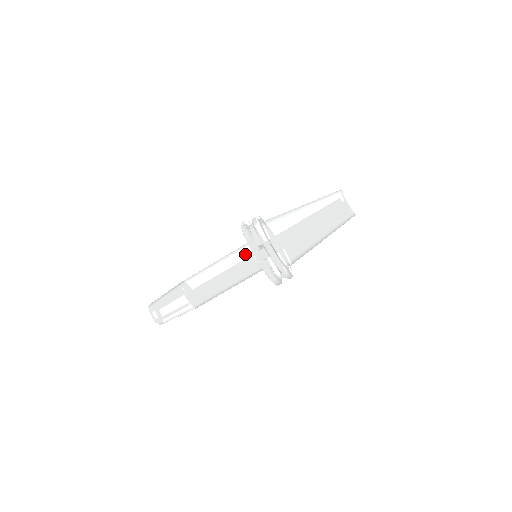
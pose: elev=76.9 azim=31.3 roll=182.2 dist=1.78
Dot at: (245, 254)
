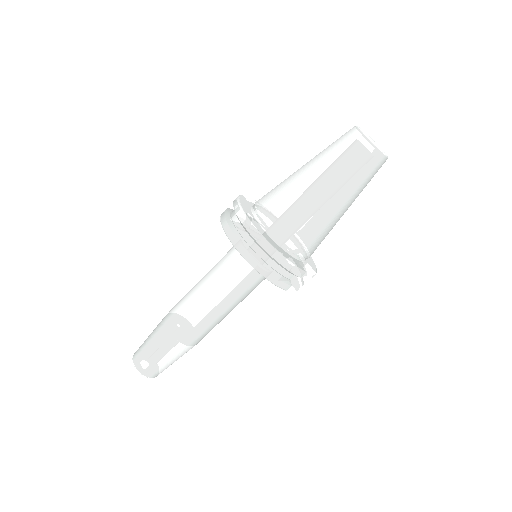
Dot at: (233, 250)
